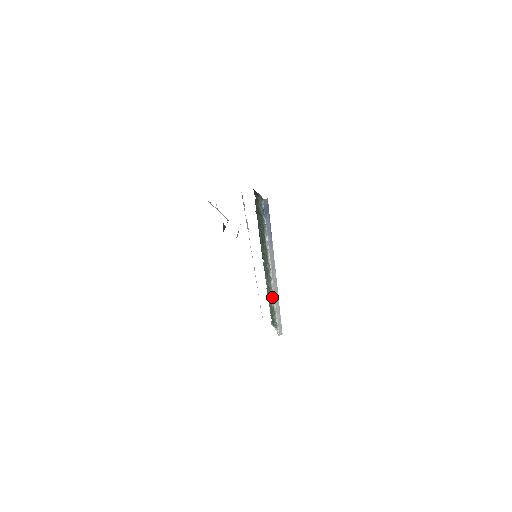
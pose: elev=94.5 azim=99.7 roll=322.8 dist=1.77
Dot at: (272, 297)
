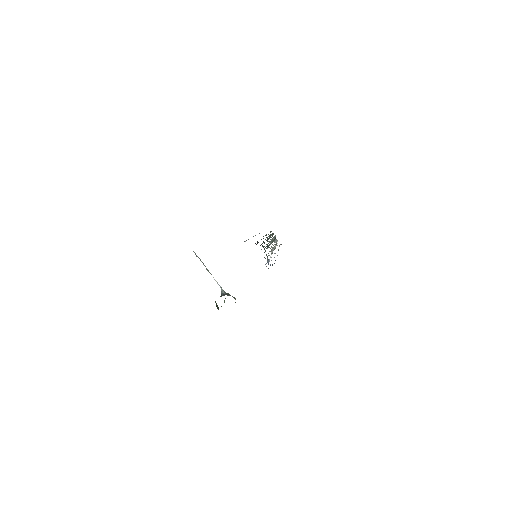
Dot at: (273, 241)
